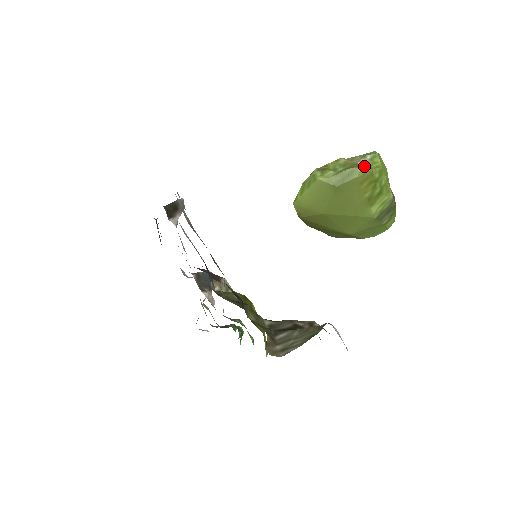
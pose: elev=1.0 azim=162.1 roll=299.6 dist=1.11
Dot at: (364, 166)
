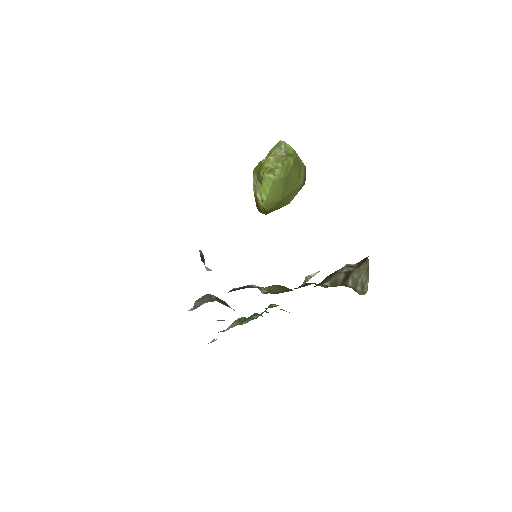
Dot at: (288, 154)
